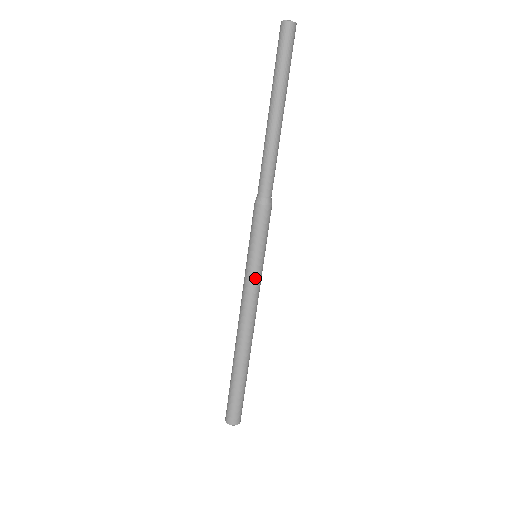
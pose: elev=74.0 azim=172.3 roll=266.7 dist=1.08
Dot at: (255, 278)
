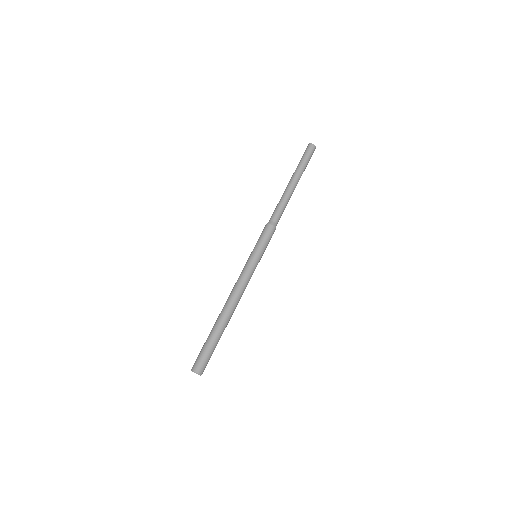
Dot at: (251, 266)
